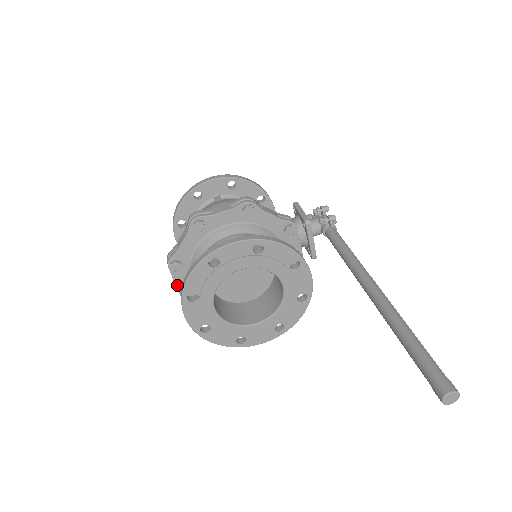
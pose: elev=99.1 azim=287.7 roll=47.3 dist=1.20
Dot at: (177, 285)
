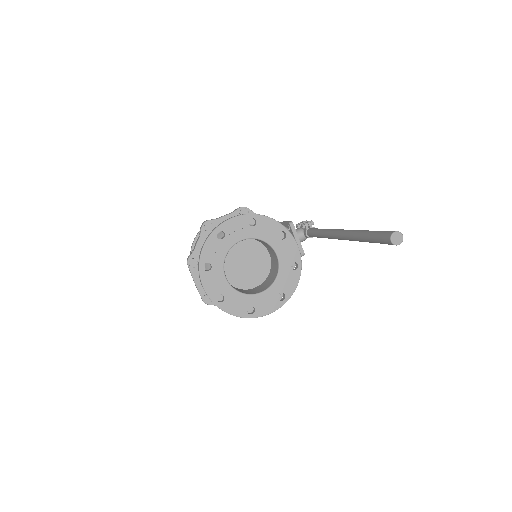
Dot at: (196, 282)
